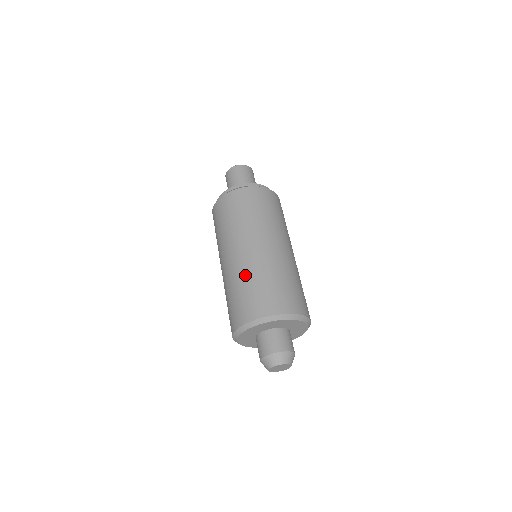
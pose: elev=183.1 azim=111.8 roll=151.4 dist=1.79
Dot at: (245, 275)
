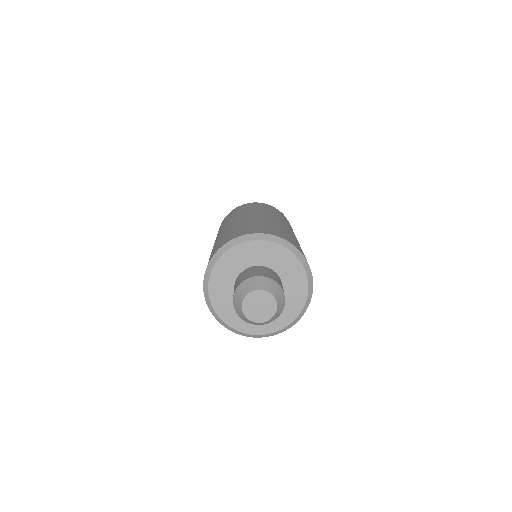
Dot at: (221, 236)
